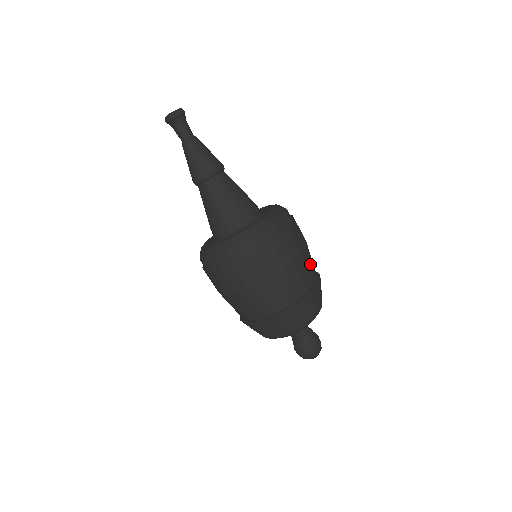
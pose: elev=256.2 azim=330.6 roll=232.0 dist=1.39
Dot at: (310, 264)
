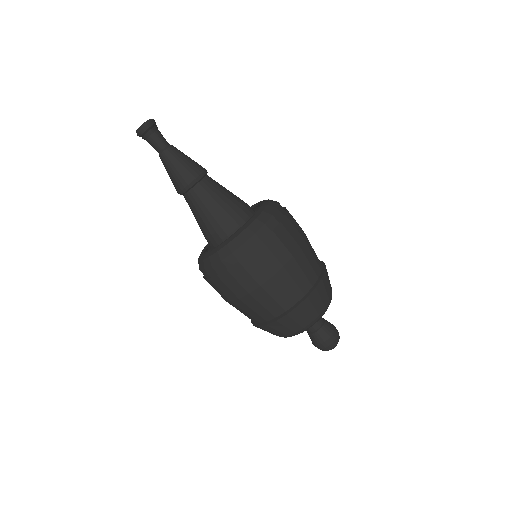
Dot at: (312, 257)
